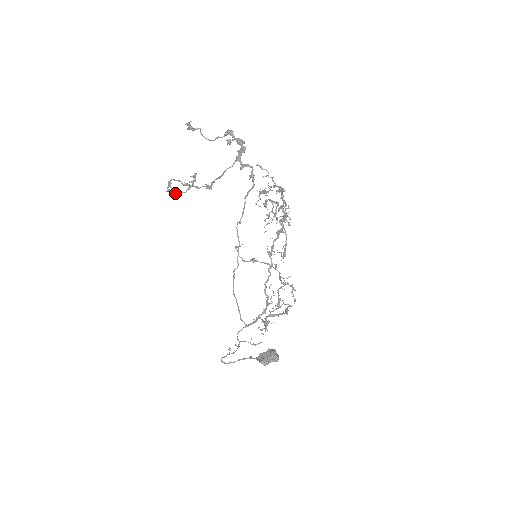
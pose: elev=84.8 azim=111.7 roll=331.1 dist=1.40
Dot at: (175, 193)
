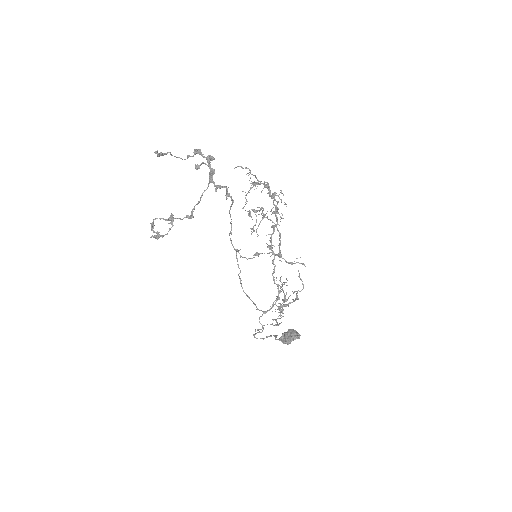
Dot at: (158, 238)
